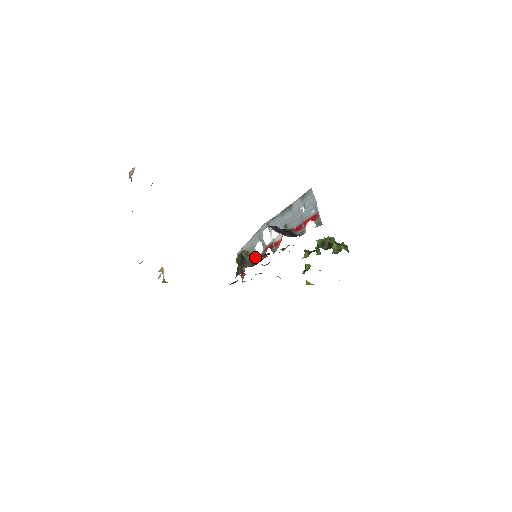
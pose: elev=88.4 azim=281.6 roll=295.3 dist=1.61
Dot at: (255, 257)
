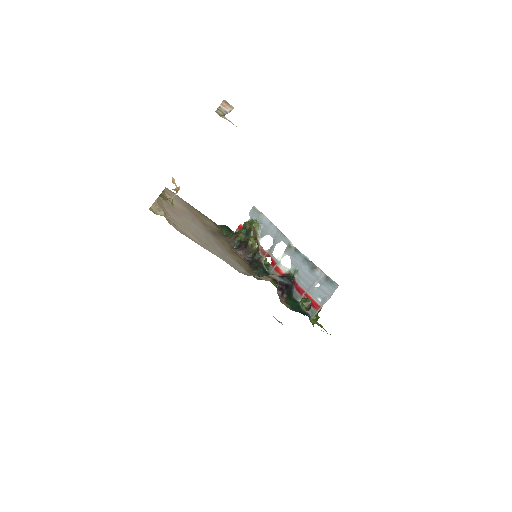
Dot at: (256, 251)
